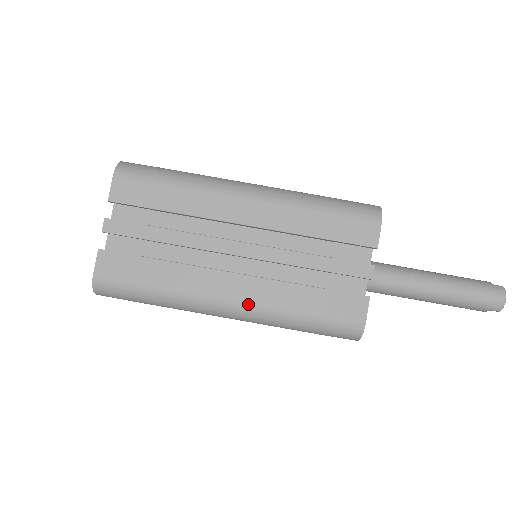
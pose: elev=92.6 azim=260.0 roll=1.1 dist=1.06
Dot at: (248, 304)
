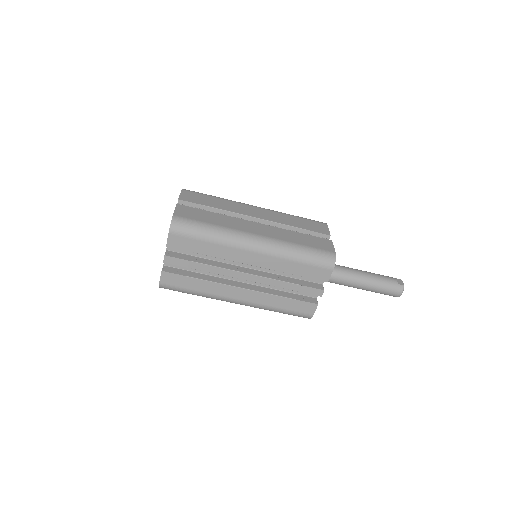
Dot at: (249, 303)
